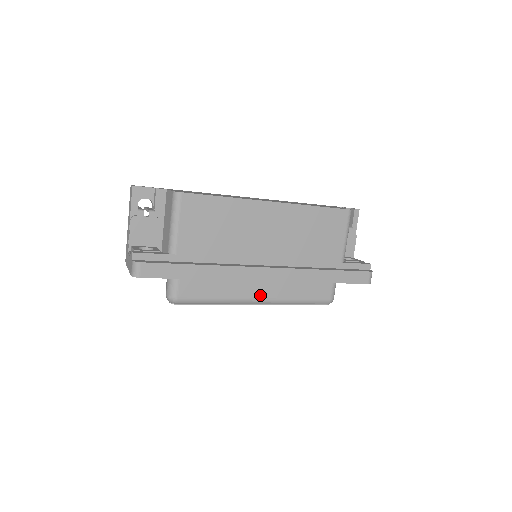
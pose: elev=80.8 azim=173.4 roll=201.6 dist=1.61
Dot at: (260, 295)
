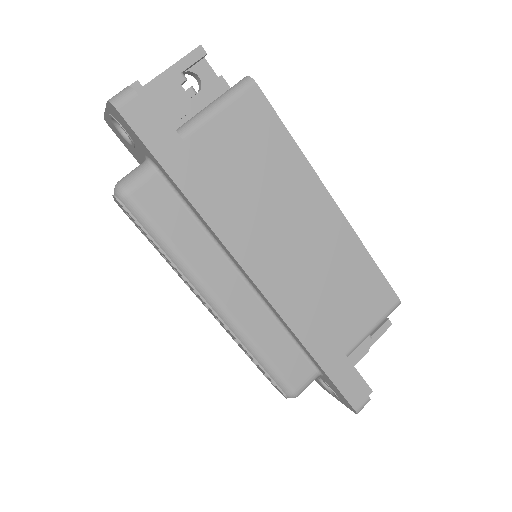
Dot at: (226, 298)
